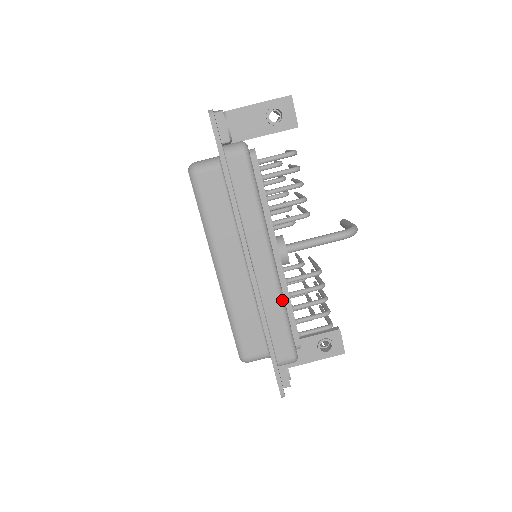
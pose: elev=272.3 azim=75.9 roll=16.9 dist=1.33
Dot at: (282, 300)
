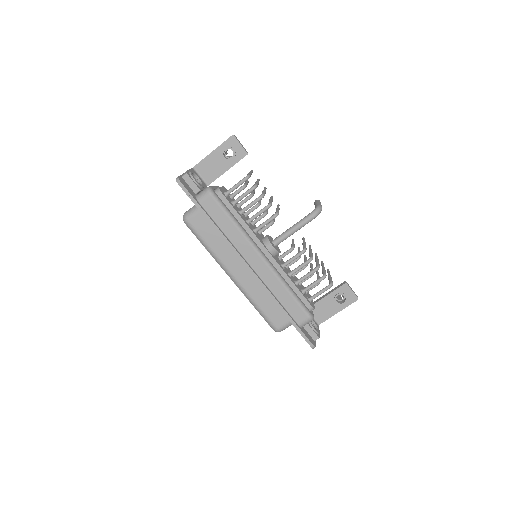
Dot at: (282, 281)
